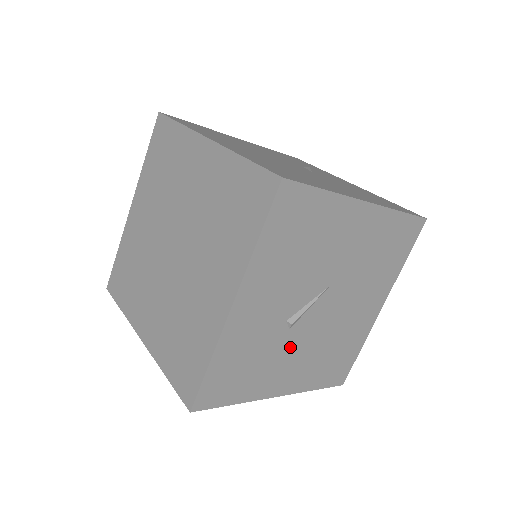
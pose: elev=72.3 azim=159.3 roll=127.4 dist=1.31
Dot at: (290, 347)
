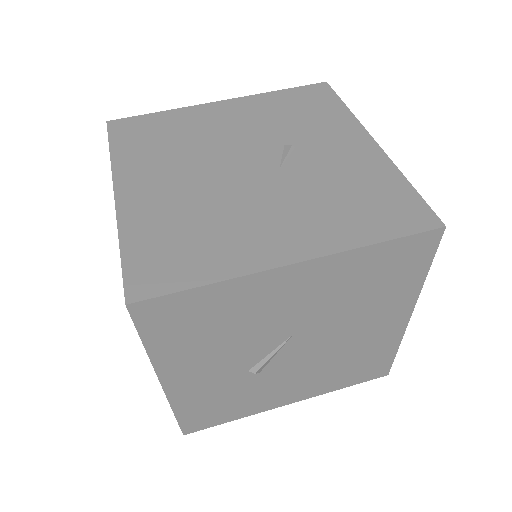
Dot at: (273, 380)
